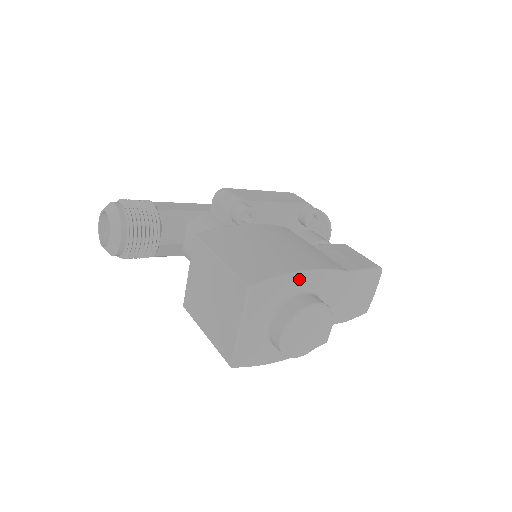
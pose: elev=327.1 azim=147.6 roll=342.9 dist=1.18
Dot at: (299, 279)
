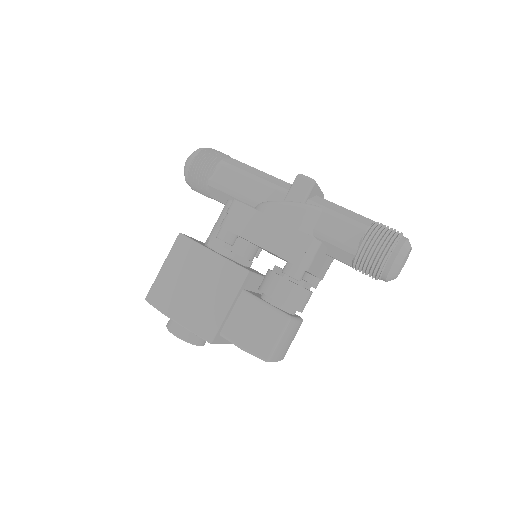
Dot at: occluded
